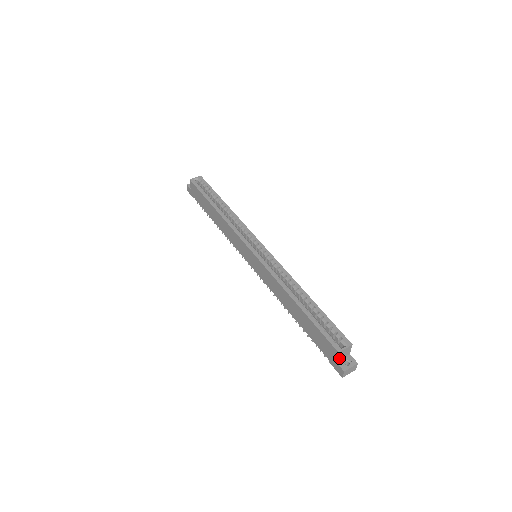
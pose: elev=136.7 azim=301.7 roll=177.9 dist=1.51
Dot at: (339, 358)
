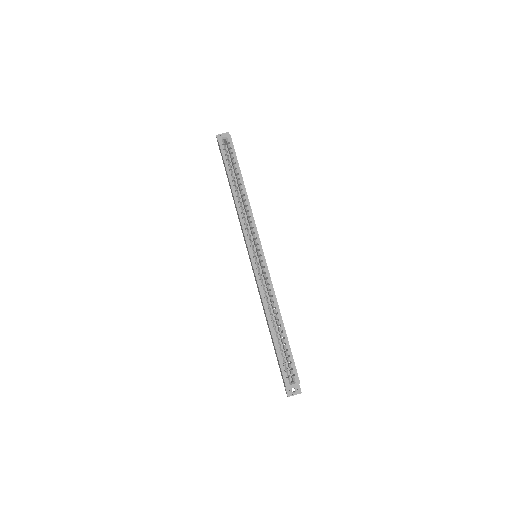
Dot at: occluded
